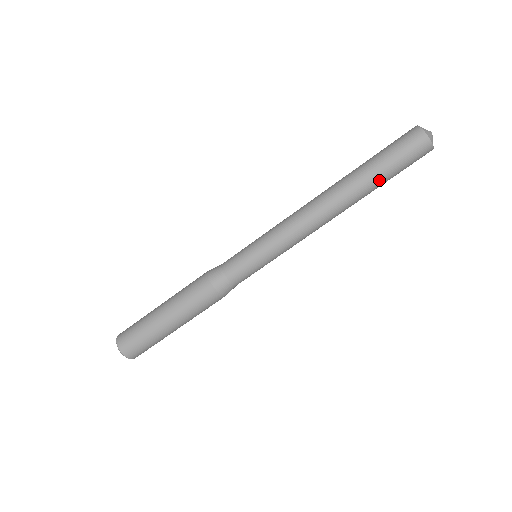
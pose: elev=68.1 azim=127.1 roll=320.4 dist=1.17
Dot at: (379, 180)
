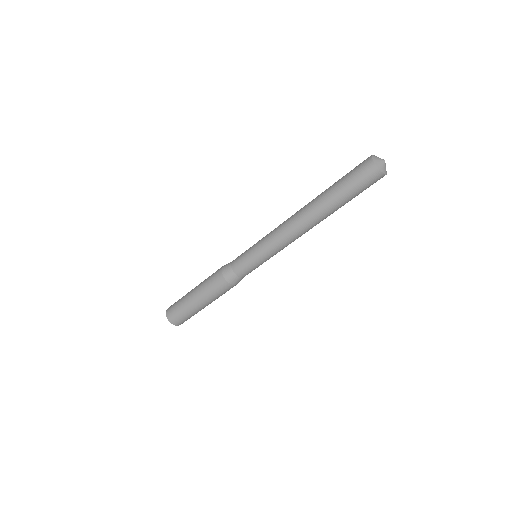
Dot at: (336, 196)
